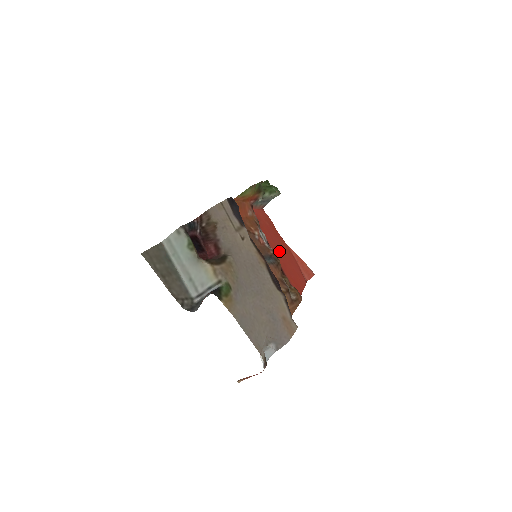
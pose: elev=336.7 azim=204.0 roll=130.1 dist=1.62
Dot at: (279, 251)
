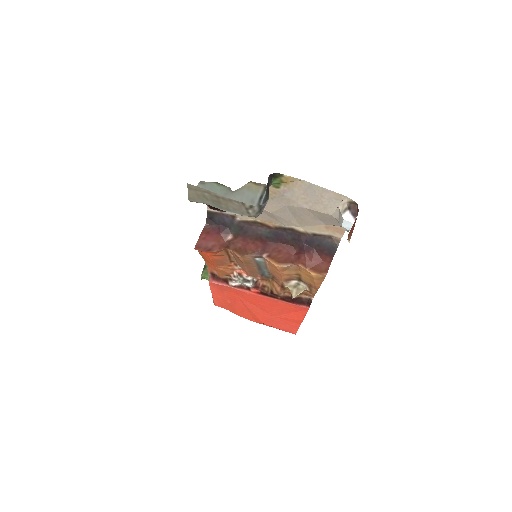
Dot at: (257, 305)
